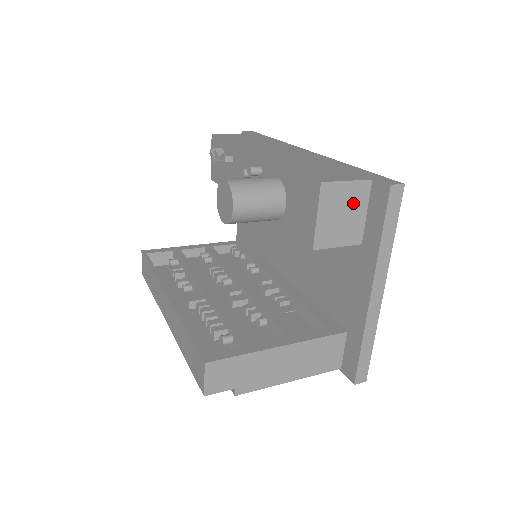
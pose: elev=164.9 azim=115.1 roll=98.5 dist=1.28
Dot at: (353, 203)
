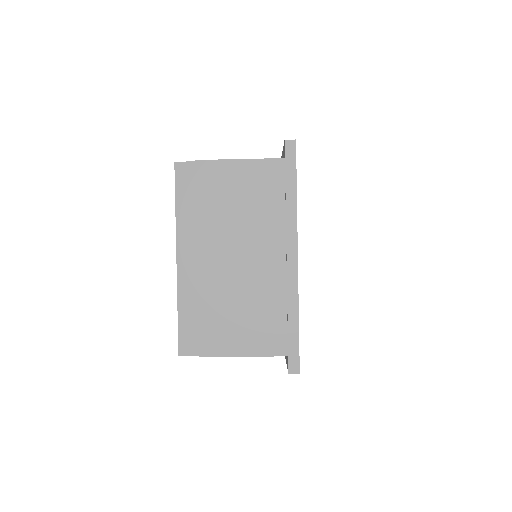
Dot at: occluded
